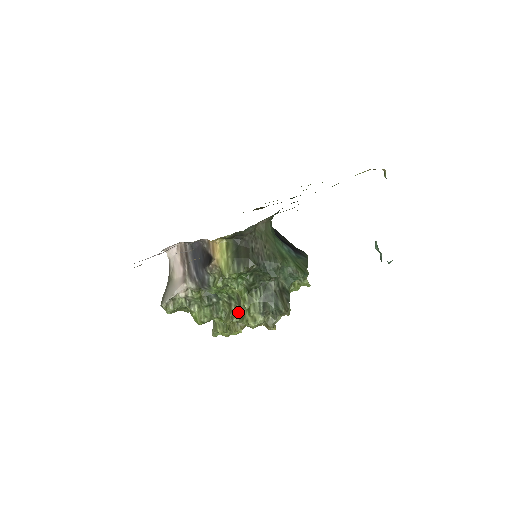
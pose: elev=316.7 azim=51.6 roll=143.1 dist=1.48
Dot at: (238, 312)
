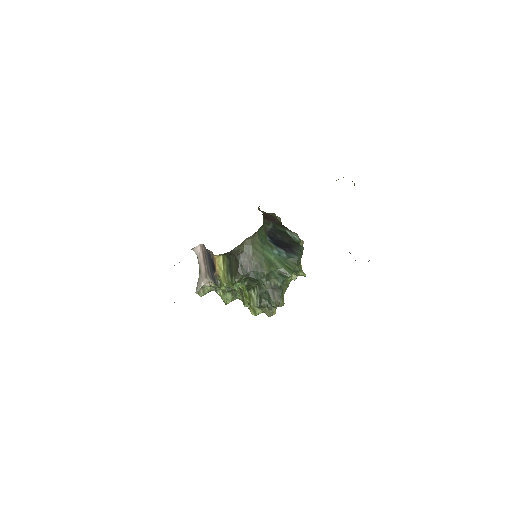
Dot at: occluded
